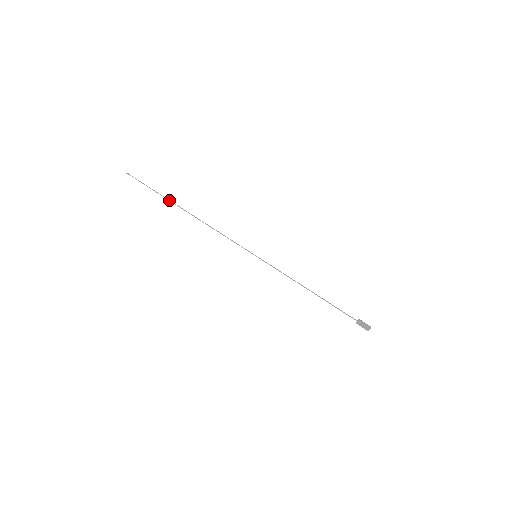
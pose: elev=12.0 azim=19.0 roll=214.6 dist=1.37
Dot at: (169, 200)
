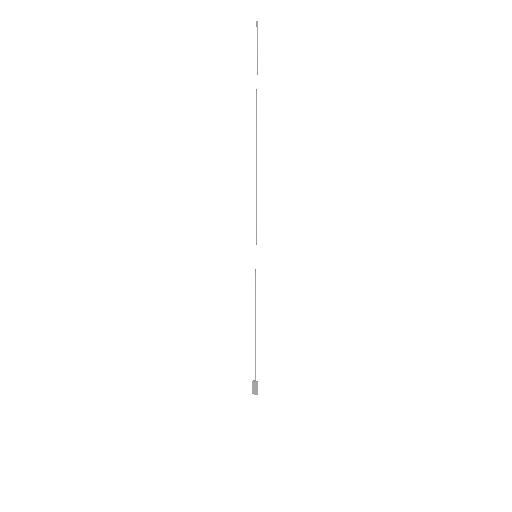
Dot at: occluded
